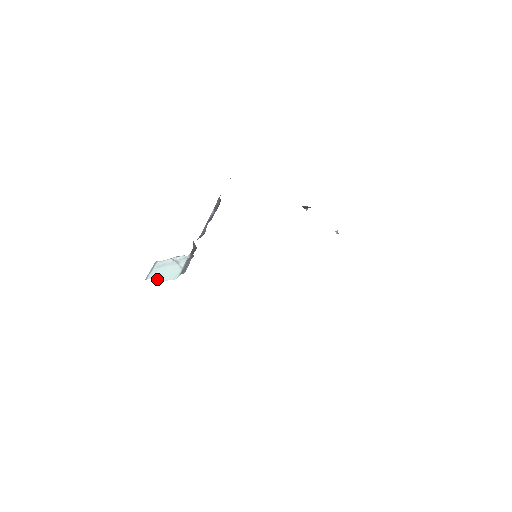
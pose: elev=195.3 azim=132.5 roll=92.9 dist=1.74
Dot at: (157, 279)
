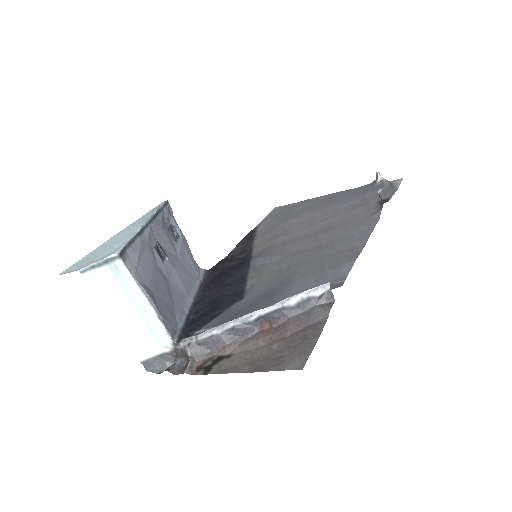
Dot at: (103, 307)
